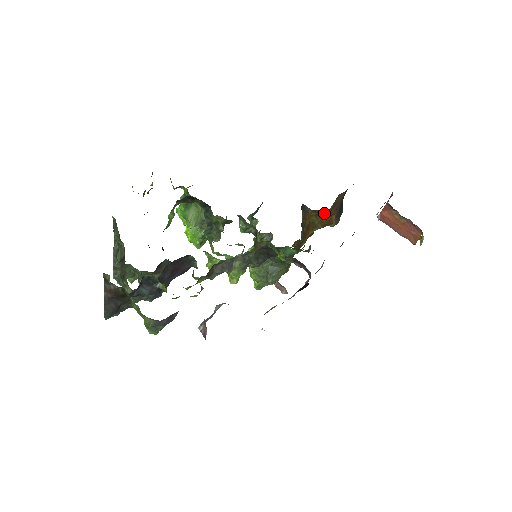
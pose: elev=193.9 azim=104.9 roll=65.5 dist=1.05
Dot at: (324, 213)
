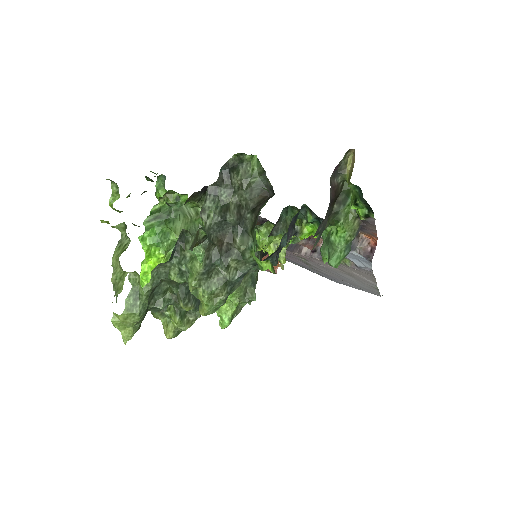
Dot at: occluded
